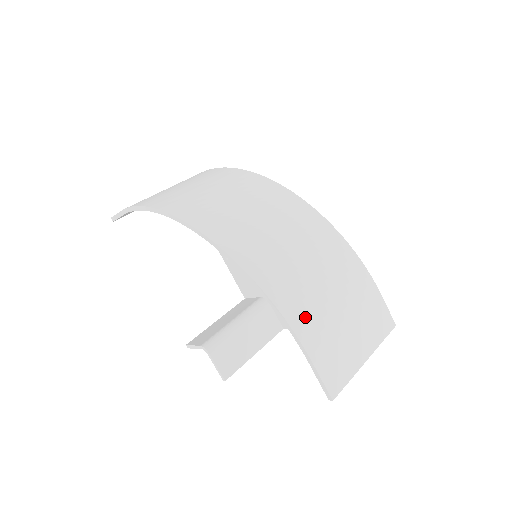
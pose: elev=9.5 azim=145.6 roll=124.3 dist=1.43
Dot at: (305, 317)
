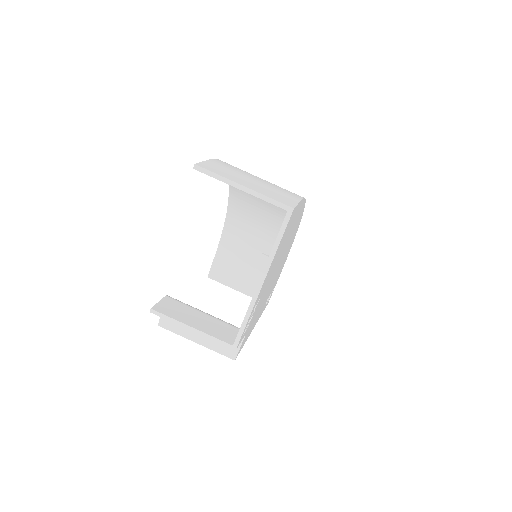
Dot at: (231, 165)
